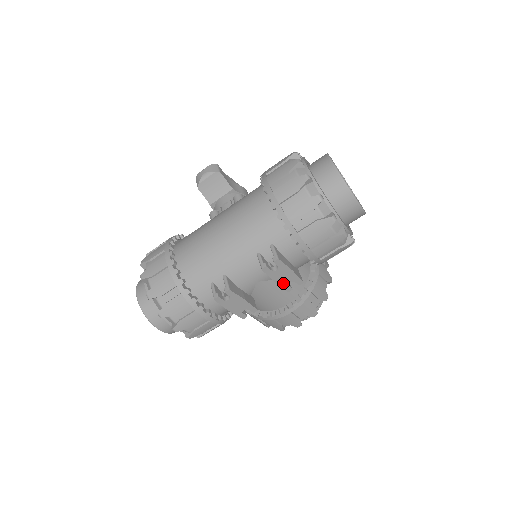
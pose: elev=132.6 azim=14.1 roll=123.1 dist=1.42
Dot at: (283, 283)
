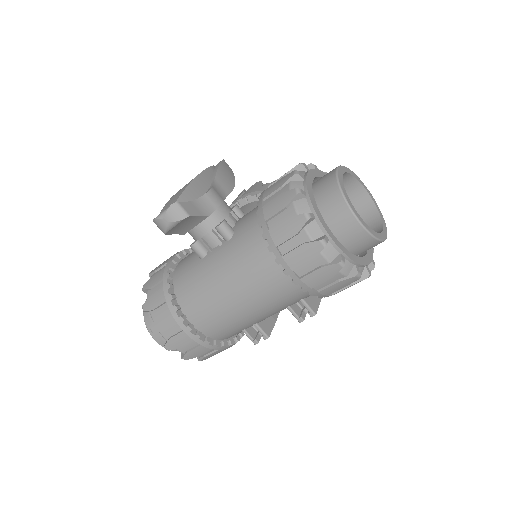
Dot at: occluded
